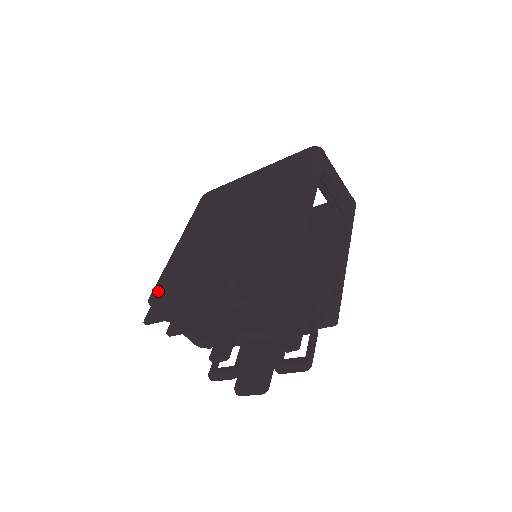
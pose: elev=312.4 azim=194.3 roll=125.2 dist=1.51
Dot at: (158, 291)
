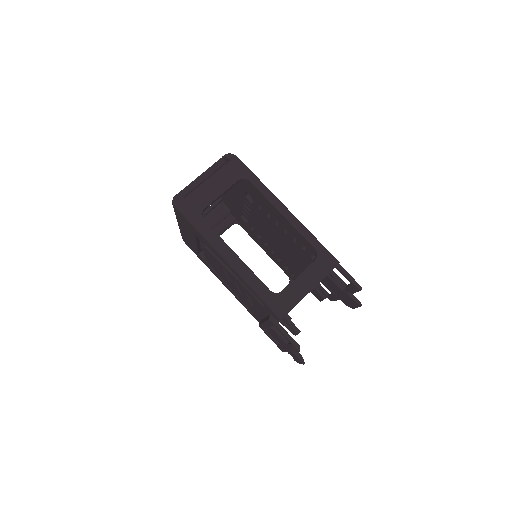
Dot at: occluded
